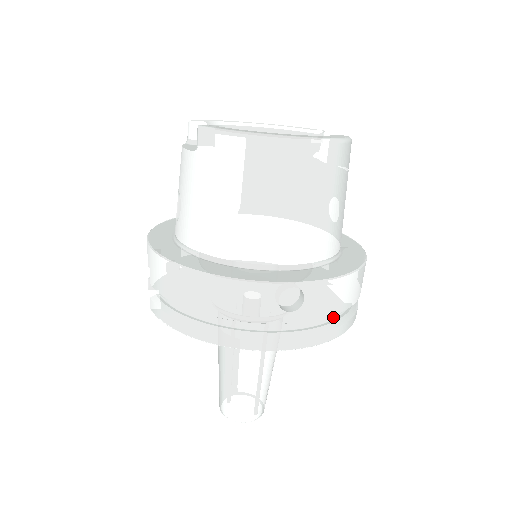
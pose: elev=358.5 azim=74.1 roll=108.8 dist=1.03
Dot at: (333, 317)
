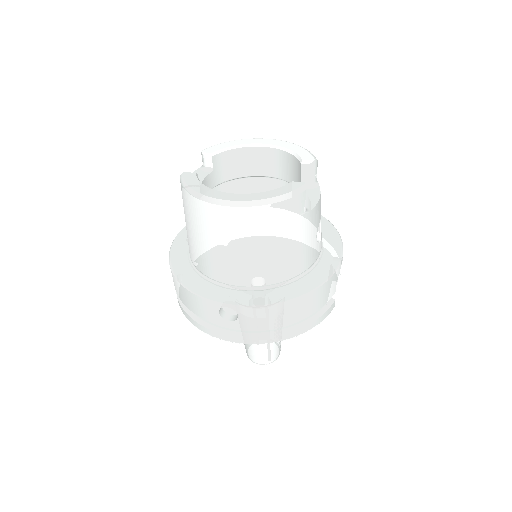
Dot at: (280, 326)
